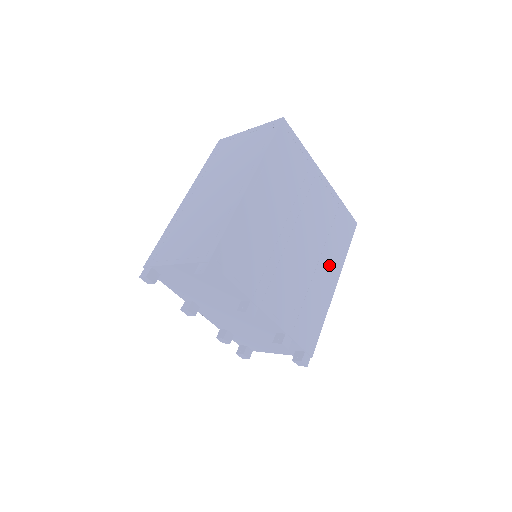
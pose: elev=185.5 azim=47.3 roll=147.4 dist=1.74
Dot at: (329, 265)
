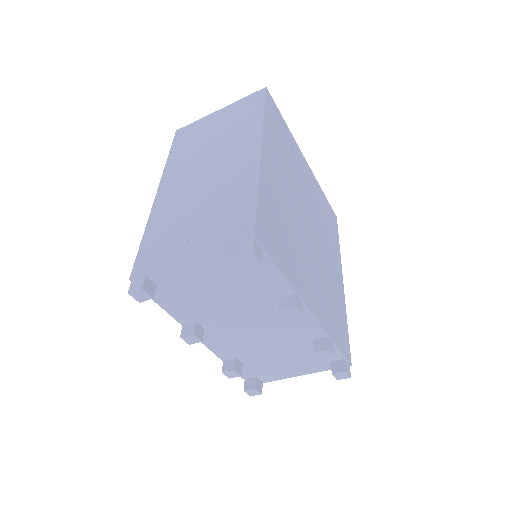
Dot at: (333, 258)
